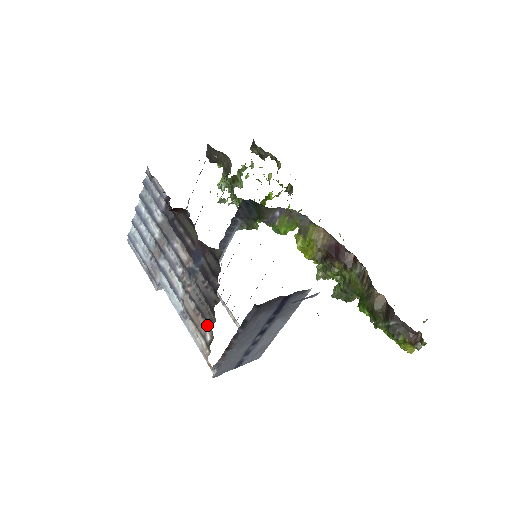
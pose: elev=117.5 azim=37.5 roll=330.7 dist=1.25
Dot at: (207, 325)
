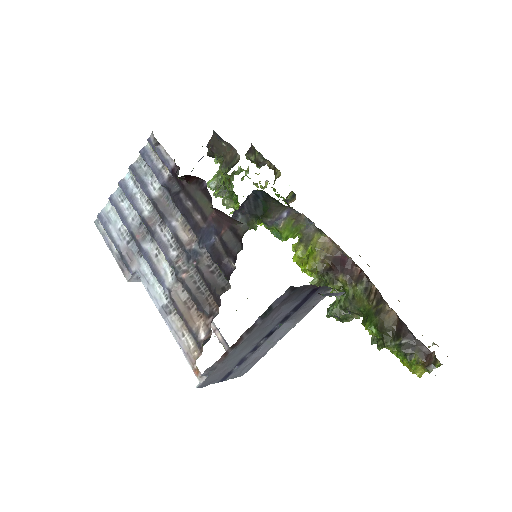
Dot at: (202, 320)
